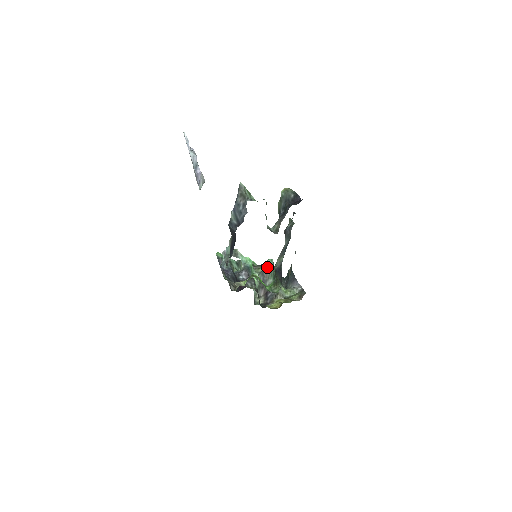
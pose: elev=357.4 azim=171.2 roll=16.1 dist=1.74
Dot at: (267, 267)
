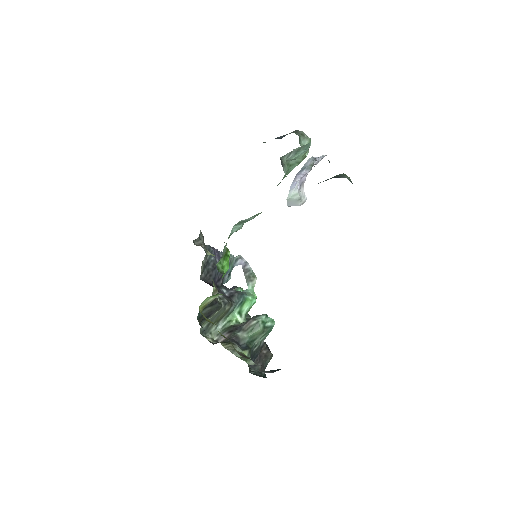
Dot at: (259, 317)
